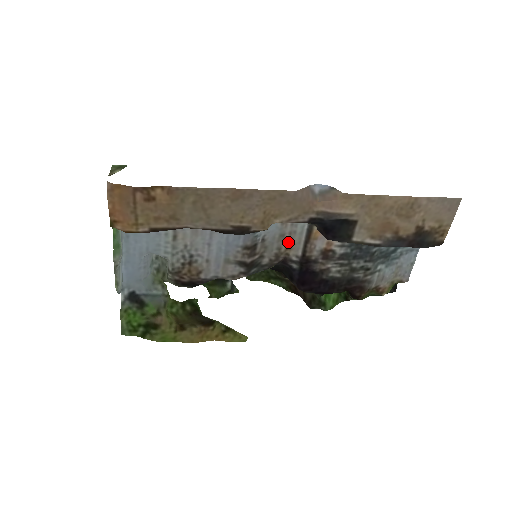
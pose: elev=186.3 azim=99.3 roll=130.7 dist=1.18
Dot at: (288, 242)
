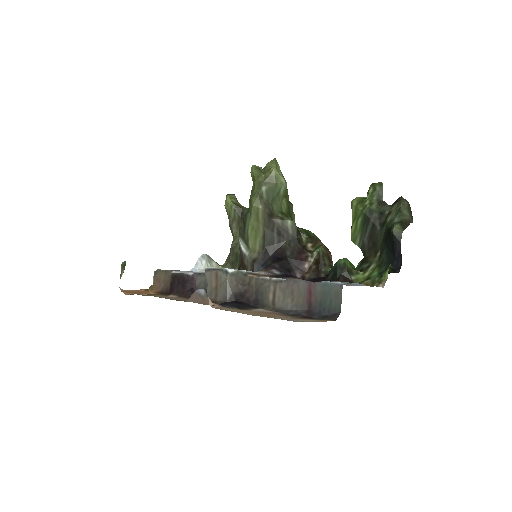
Dot at: occluded
